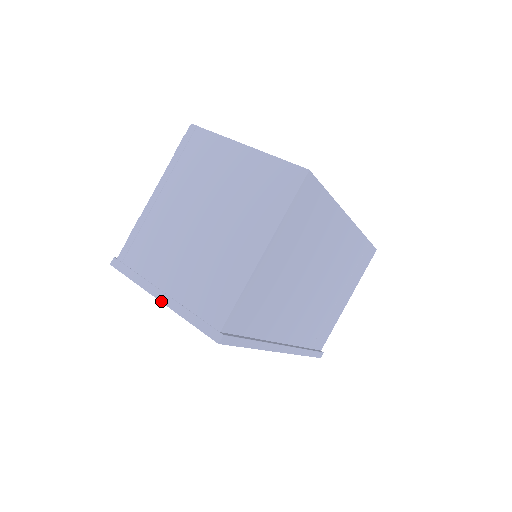
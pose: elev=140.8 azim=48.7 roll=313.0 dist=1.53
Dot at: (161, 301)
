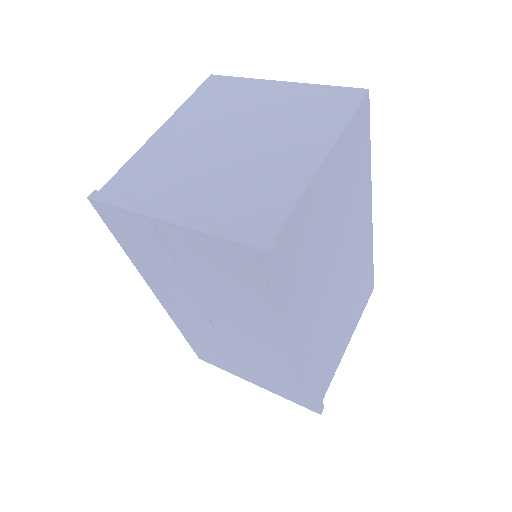
Dot at: (172, 221)
